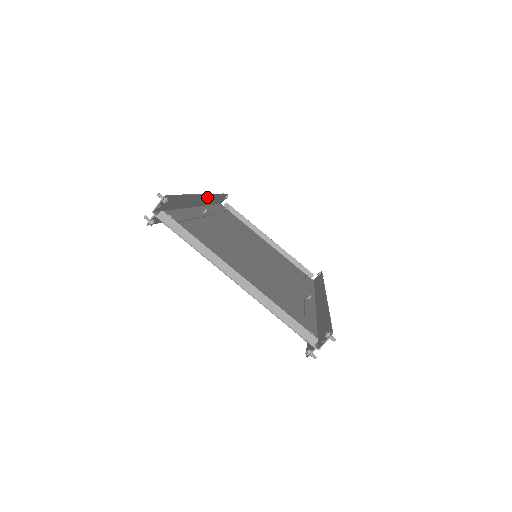
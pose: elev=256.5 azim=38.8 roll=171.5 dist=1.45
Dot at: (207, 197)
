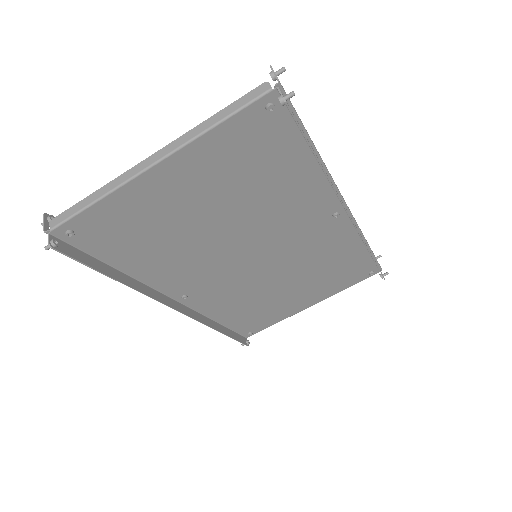
Dot at: occluded
